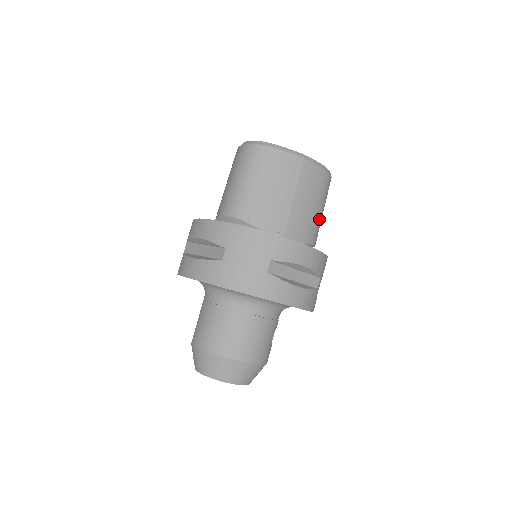
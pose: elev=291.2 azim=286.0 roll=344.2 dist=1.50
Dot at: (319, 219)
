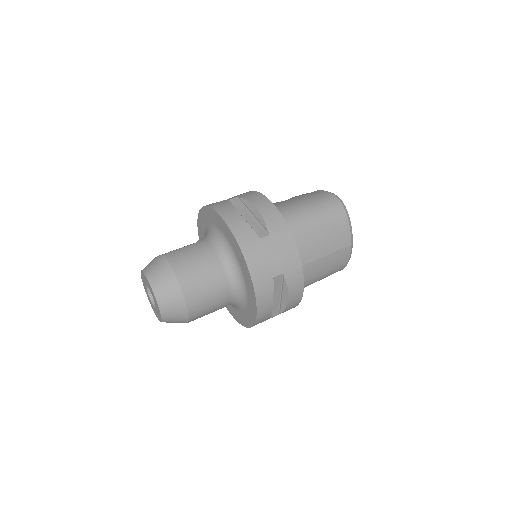
Dot at: occluded
